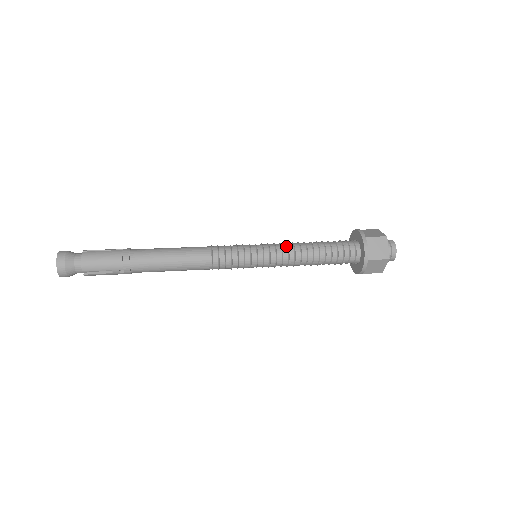
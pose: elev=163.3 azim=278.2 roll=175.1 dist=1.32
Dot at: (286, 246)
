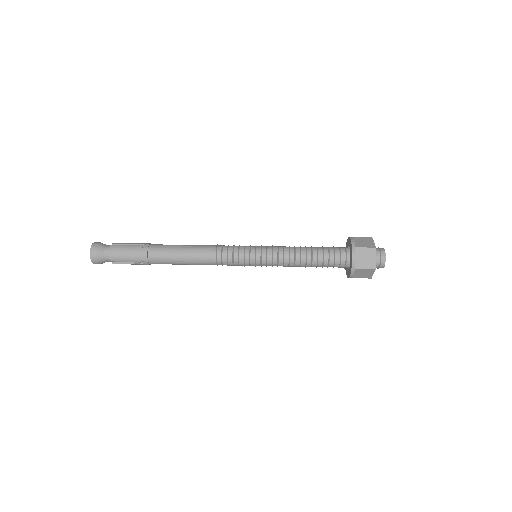
Dot at: (282, 250)
